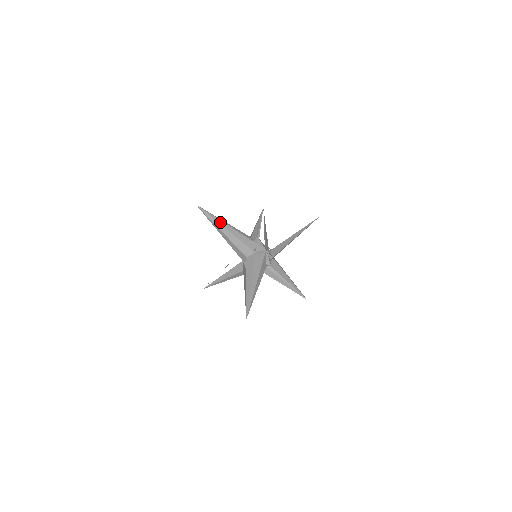
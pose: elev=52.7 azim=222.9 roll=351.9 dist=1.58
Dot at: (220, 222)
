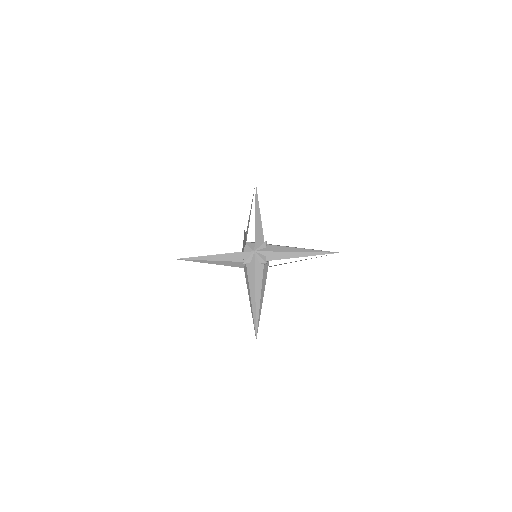
Dot at: (201, 258)
